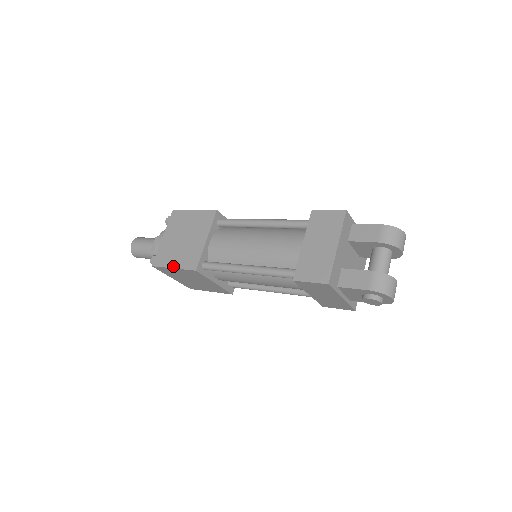
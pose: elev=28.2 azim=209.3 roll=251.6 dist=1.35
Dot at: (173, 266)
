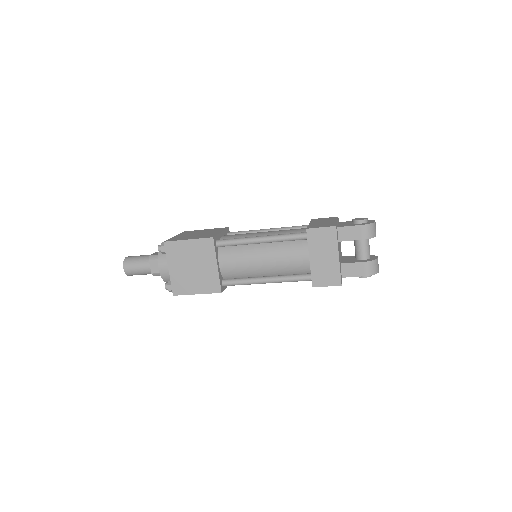
Dot at: (196, 293)
